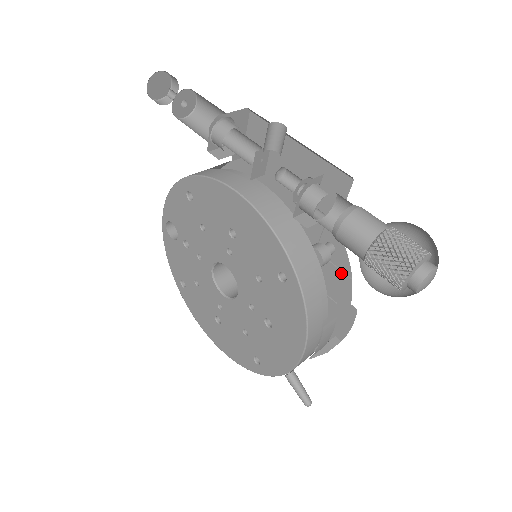
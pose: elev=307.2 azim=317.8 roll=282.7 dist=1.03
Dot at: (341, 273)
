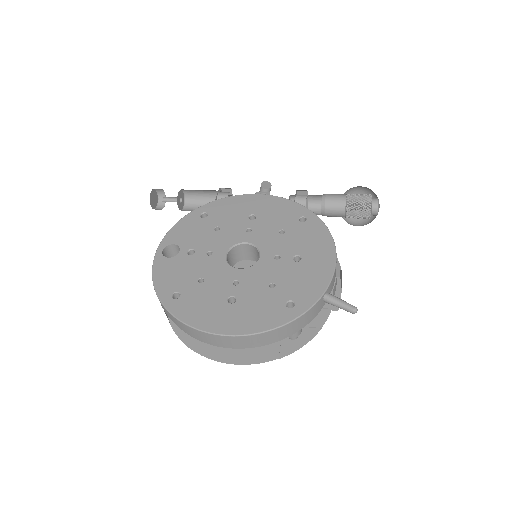
Dot at: occluded
